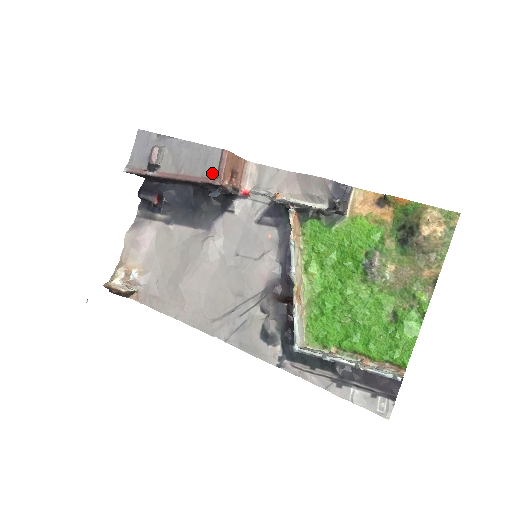
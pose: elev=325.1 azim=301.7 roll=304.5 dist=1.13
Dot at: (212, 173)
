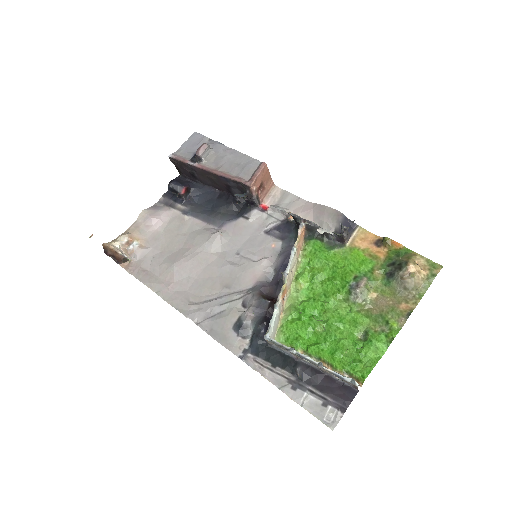
Dot at: (246, 176)
